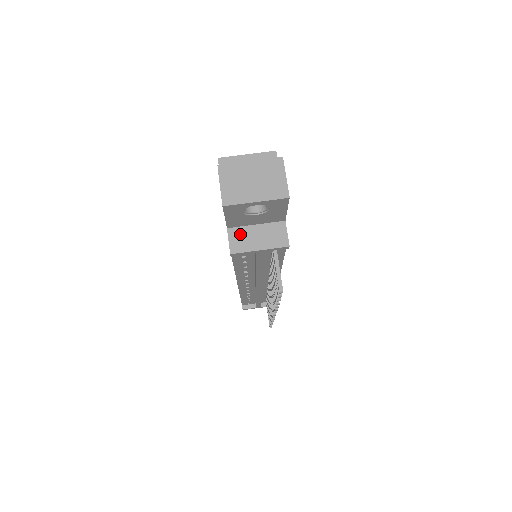
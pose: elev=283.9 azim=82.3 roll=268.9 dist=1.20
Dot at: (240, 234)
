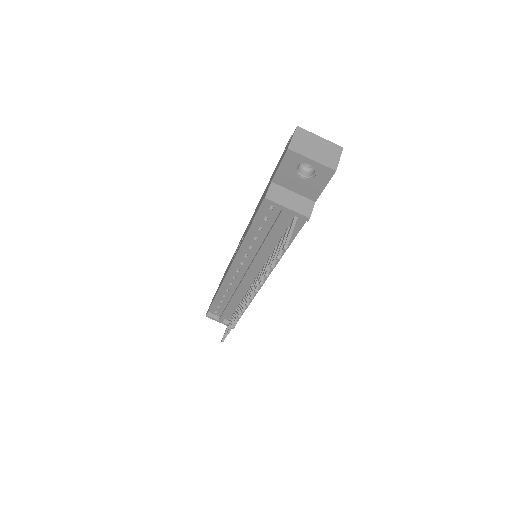
Dot at: (279, 190)
